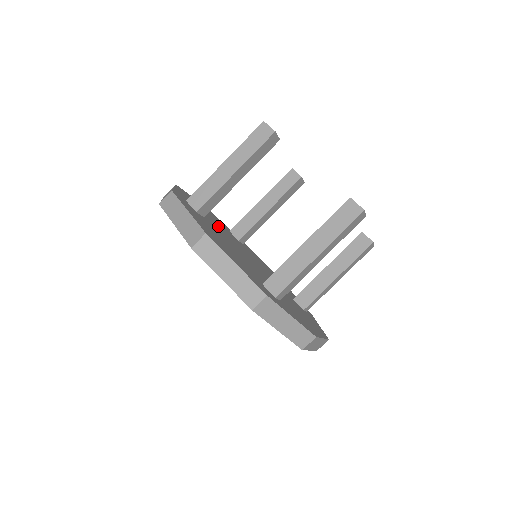
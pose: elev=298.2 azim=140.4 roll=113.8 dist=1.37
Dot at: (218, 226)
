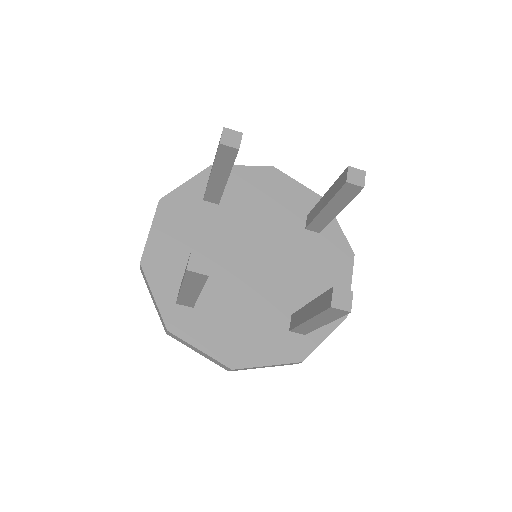
Dot at: (203, 251)
